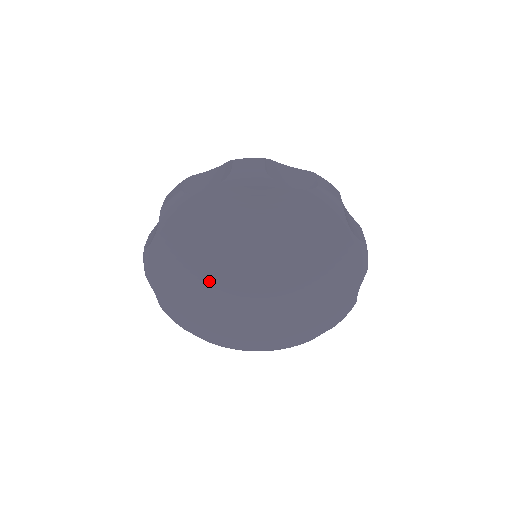
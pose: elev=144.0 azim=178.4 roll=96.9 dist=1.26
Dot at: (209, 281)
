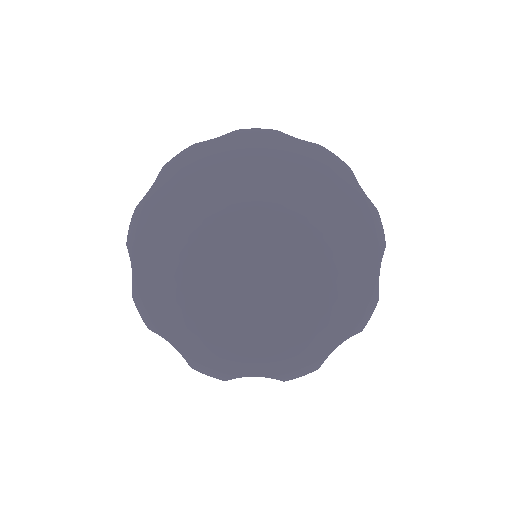
Dot at: (208, 271)
